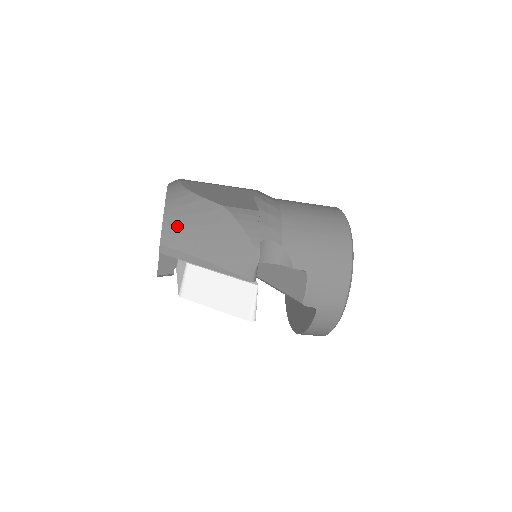
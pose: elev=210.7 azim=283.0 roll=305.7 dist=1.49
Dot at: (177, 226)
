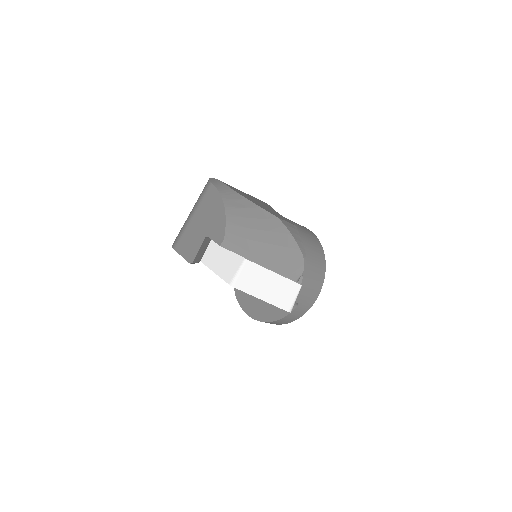
Dot at: (240, 226)
